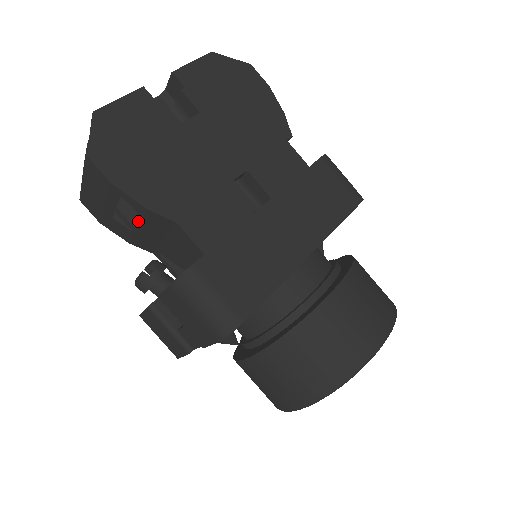
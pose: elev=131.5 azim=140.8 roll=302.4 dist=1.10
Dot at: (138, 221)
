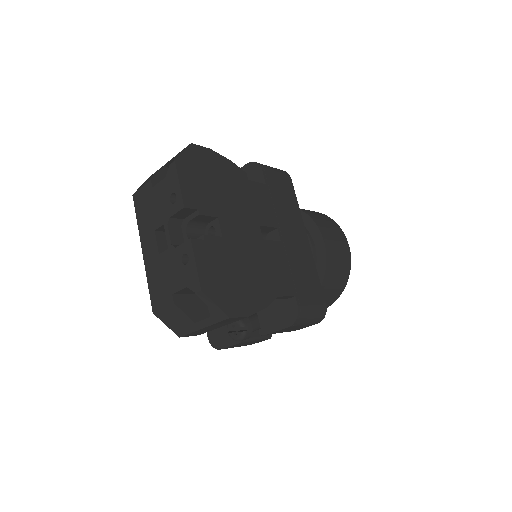
Dot at: occluded
